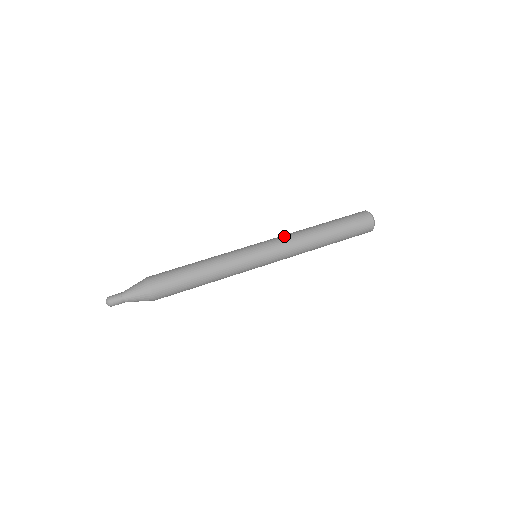
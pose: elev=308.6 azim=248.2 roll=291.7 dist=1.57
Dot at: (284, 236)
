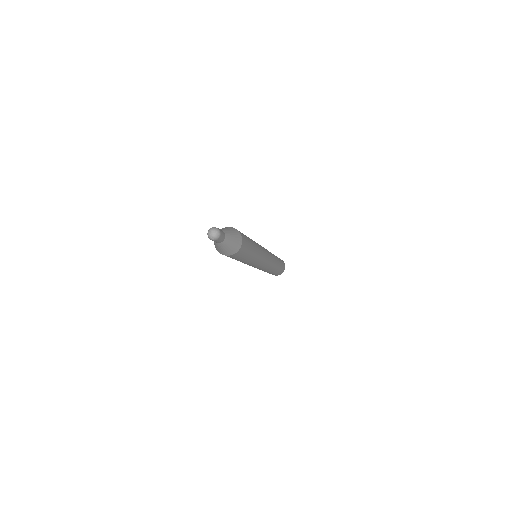
Dot at: occluded
